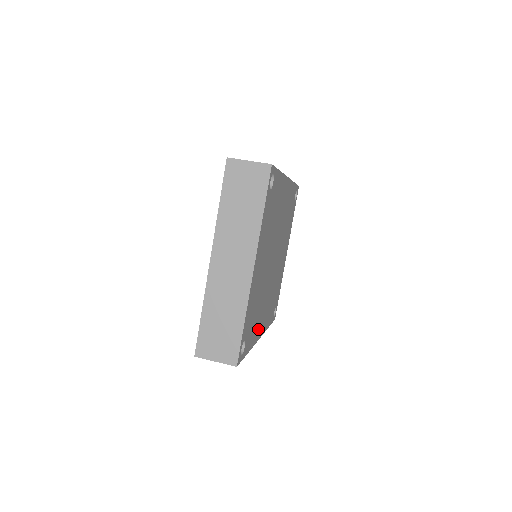
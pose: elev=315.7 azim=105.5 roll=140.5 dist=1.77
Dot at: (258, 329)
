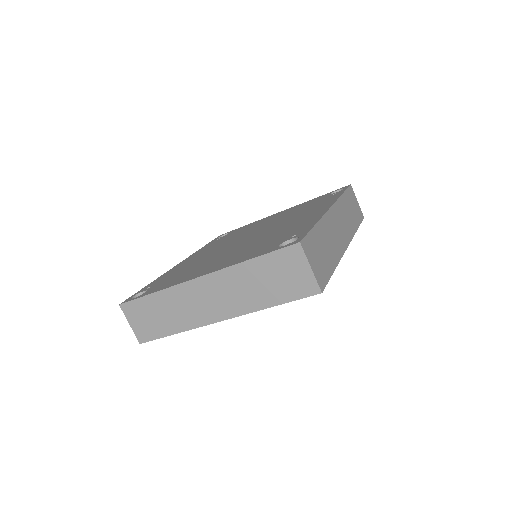
Dot at: occluded
